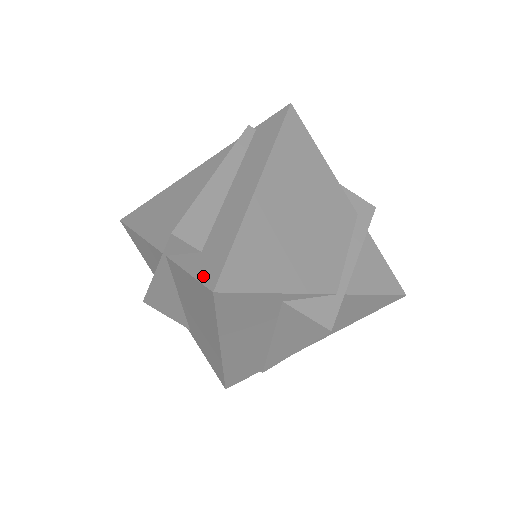
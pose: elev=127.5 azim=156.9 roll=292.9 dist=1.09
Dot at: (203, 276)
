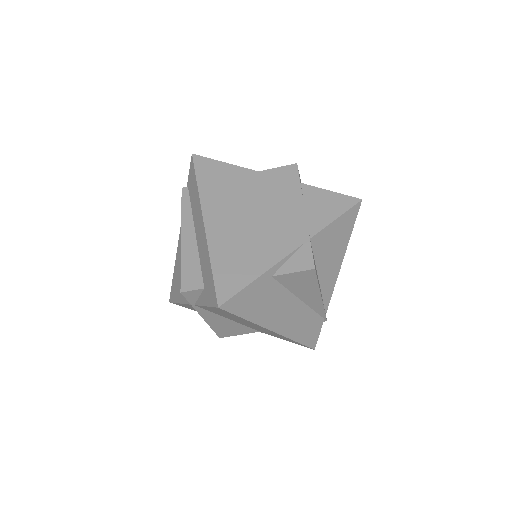
Dot at: (211, 302)
